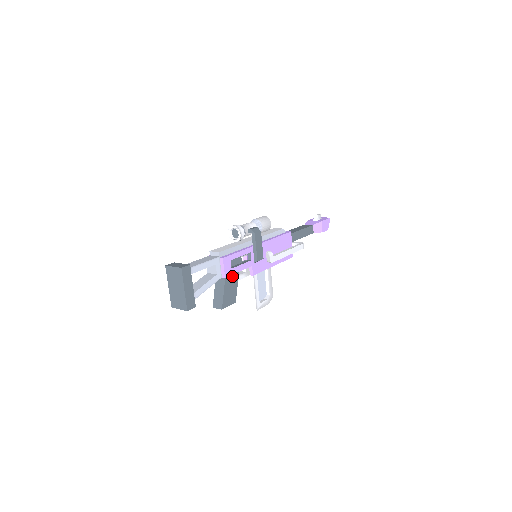
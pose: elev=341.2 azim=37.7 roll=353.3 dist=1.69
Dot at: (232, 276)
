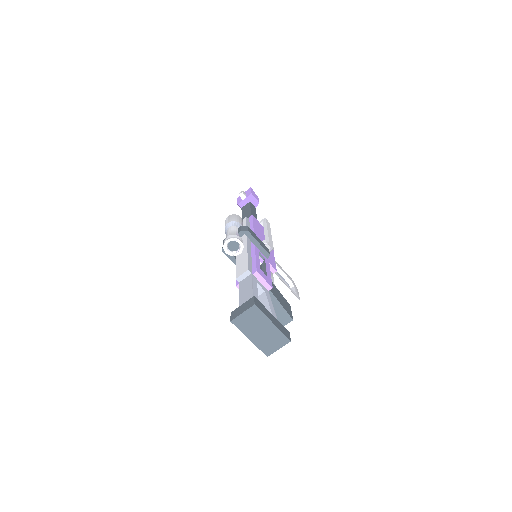
Dot at: occluded
